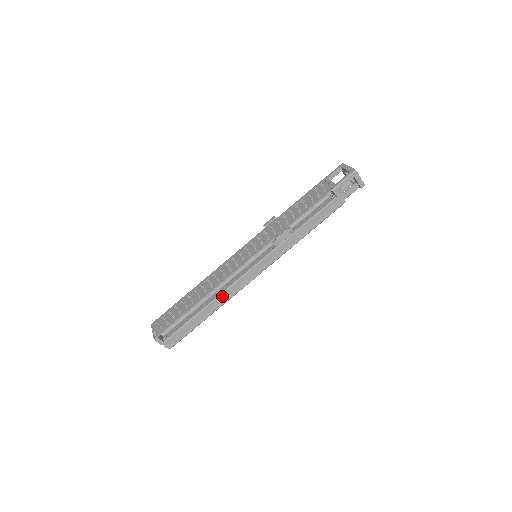
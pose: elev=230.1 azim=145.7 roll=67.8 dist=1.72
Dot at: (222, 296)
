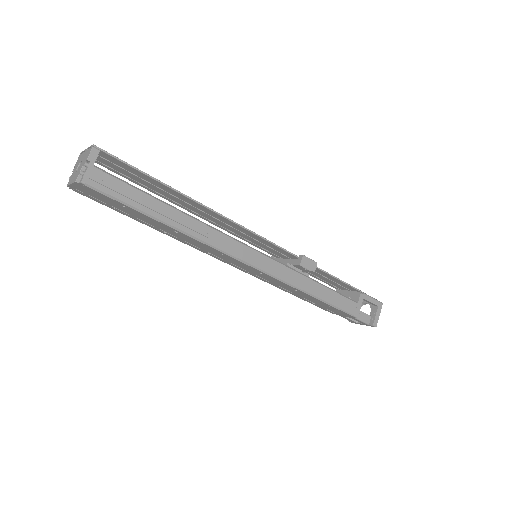
Dot at: (206, 228)
